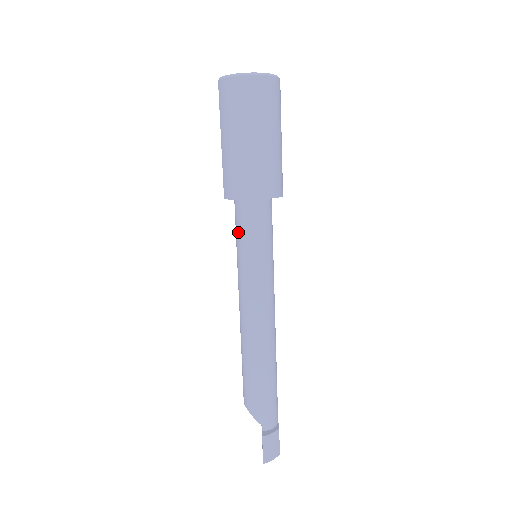
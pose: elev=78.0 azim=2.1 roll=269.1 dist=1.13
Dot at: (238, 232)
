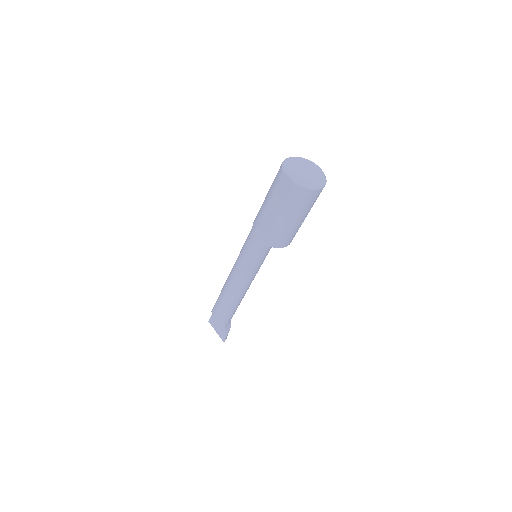
Dot at: (256, 251)
